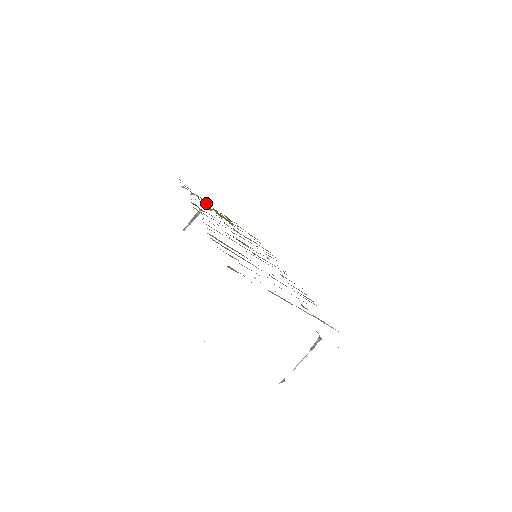
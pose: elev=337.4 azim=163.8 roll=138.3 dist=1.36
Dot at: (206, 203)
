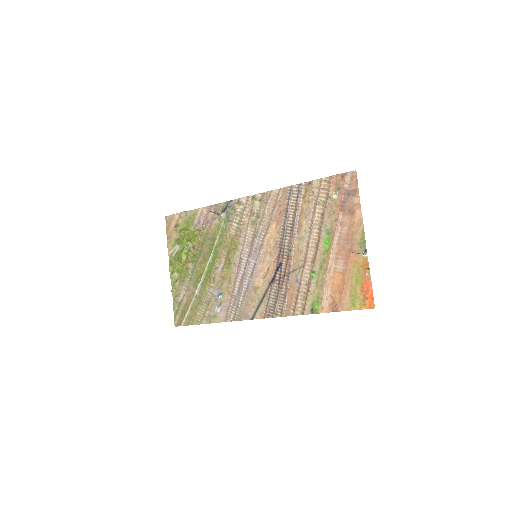
Dot at: (178, 241)
